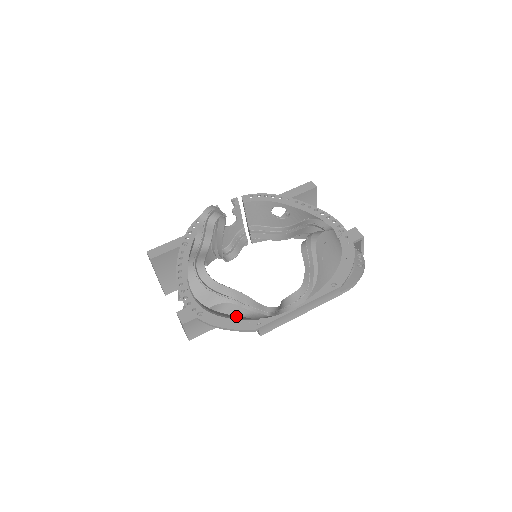
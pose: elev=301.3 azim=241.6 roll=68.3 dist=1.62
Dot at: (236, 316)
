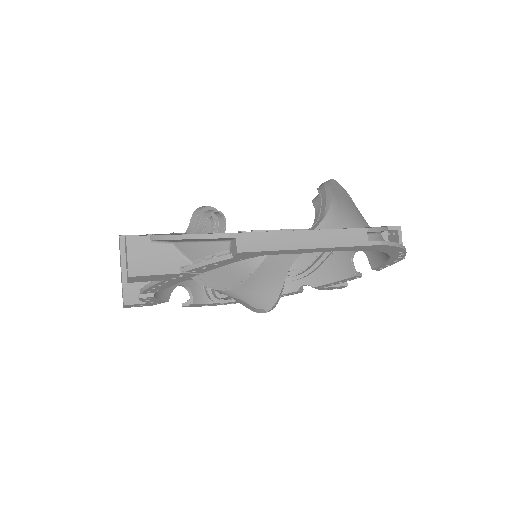
Dot at: (210, 273)
